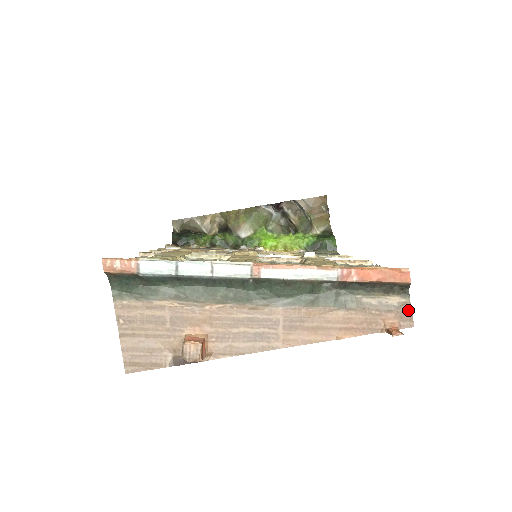
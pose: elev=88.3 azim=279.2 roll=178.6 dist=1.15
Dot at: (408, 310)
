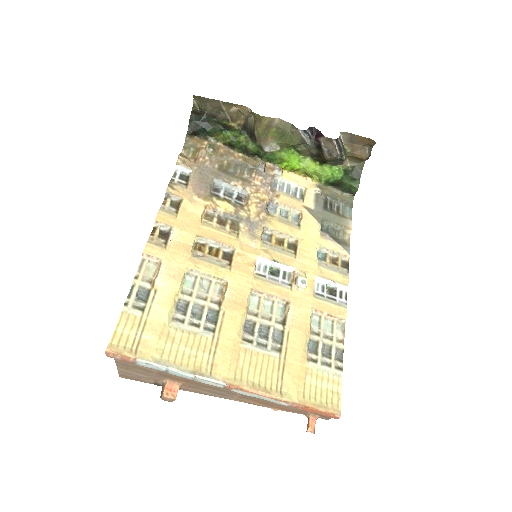
Dot at: (329, 417)
